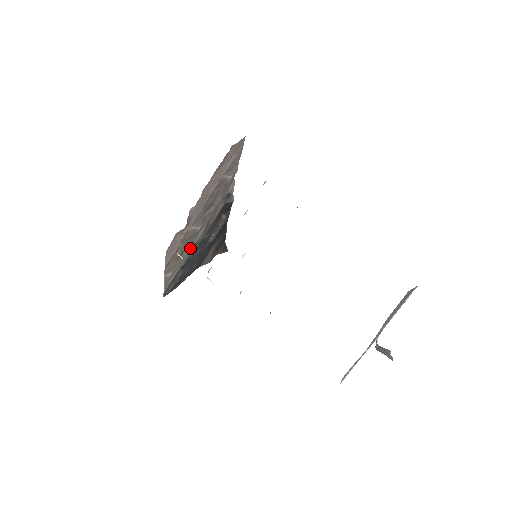
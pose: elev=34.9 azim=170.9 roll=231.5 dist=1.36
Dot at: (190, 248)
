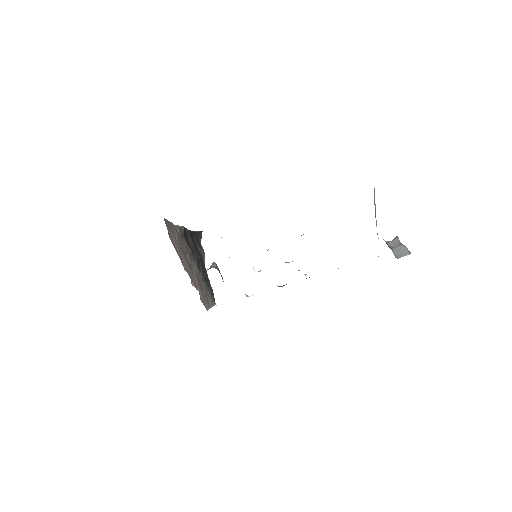
Dot at: (201, 278)
